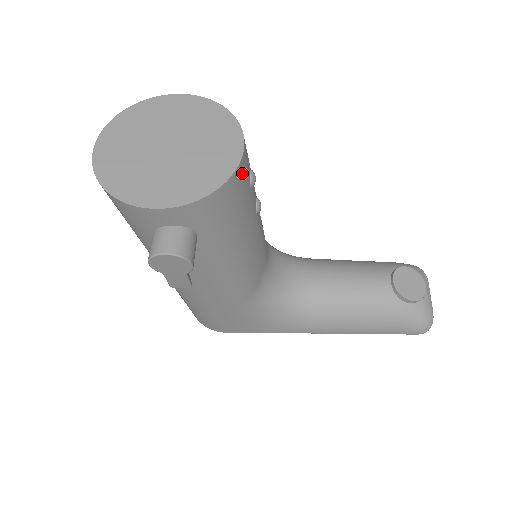
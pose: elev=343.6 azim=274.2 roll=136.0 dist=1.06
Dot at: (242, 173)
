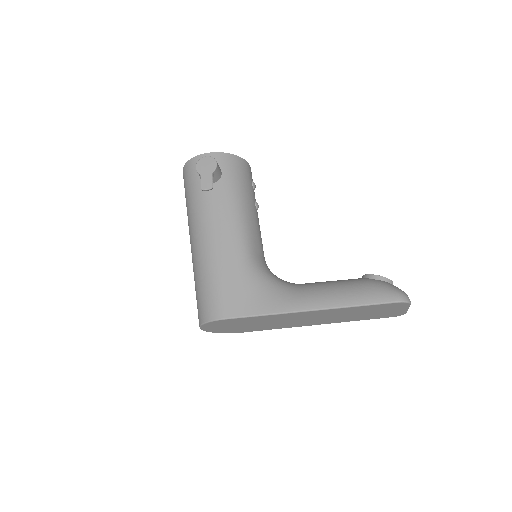
Dot at: (248, 168)
